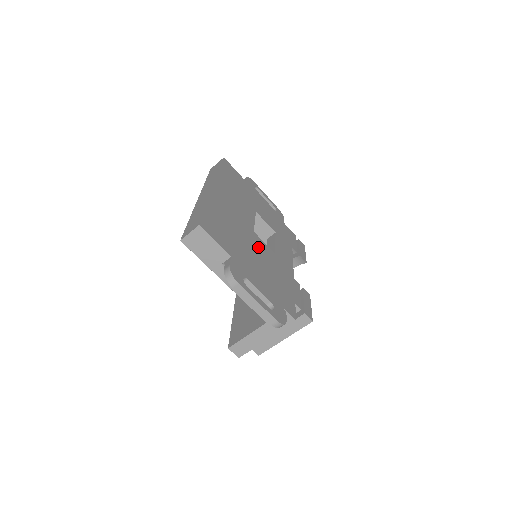
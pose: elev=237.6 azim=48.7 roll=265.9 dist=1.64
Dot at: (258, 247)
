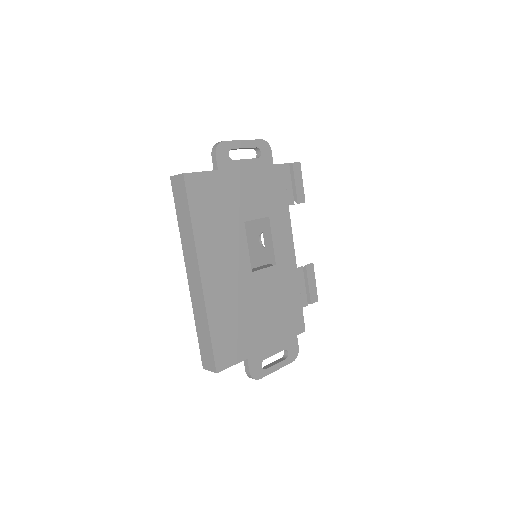
Dot at: (261, 291)
